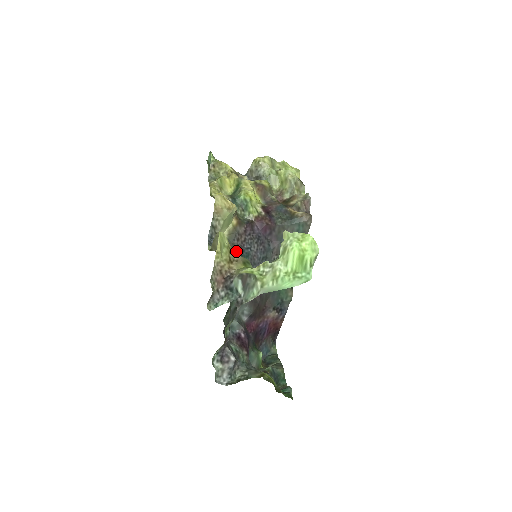
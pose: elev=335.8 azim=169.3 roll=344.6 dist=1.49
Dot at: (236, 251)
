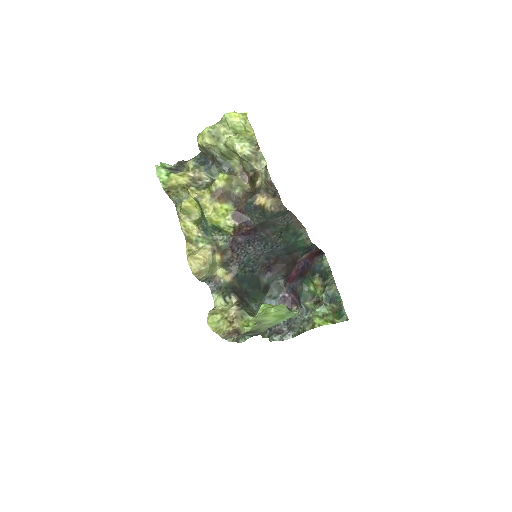
Dot at: (236, 272)
